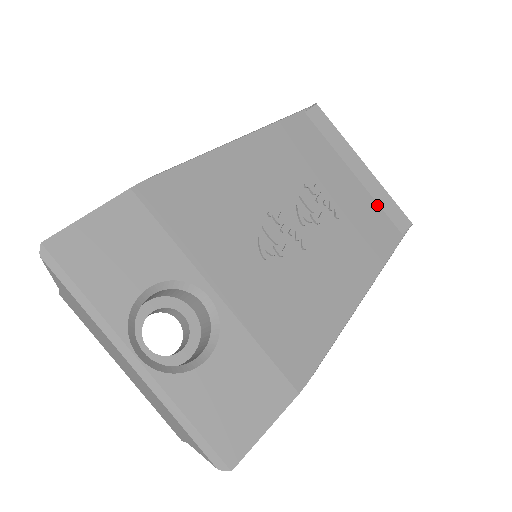
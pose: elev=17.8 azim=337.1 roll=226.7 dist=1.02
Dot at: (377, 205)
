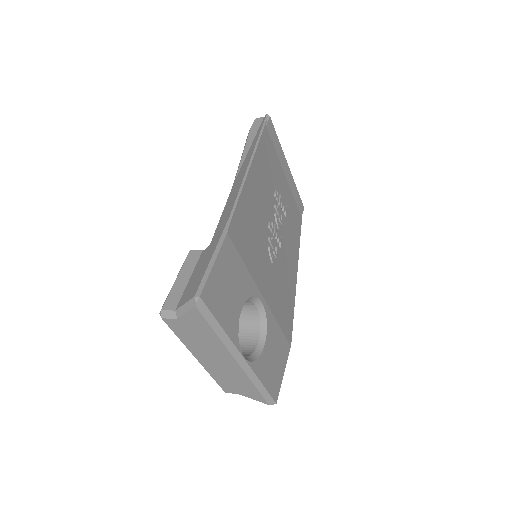
Dot at: (294, 198)
